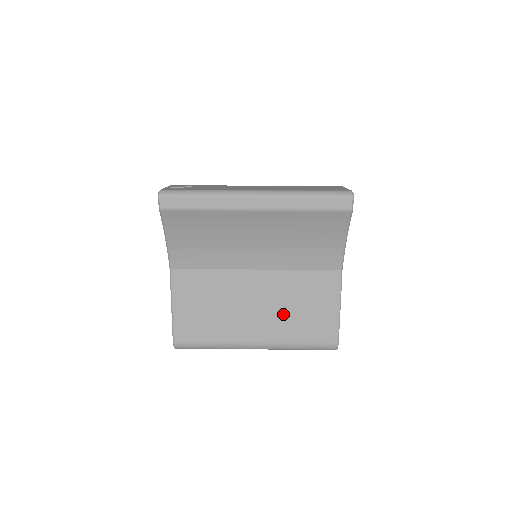
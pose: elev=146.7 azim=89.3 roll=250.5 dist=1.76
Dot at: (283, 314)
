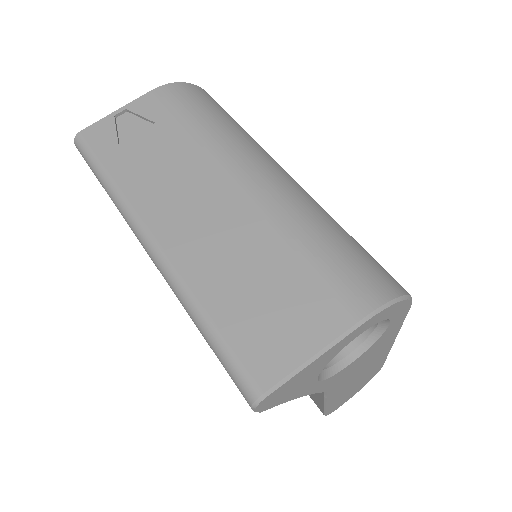
Dot at: occluded
